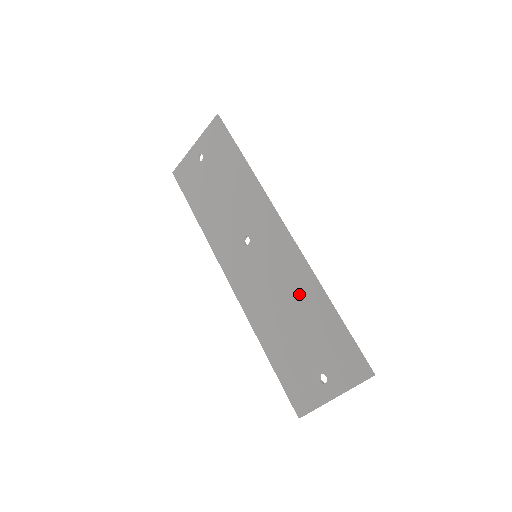
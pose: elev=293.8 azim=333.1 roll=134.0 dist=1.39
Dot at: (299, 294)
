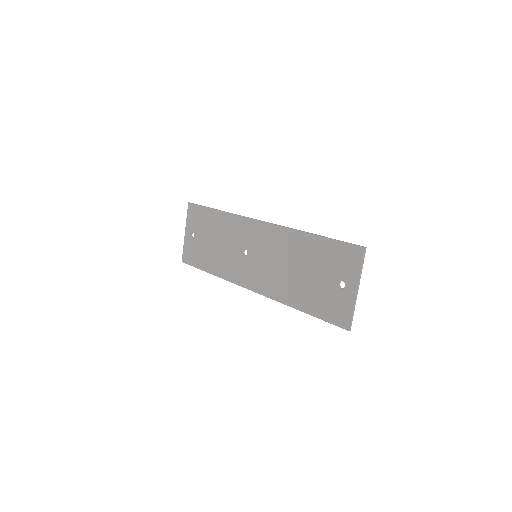
Dot at: (293, 249)
